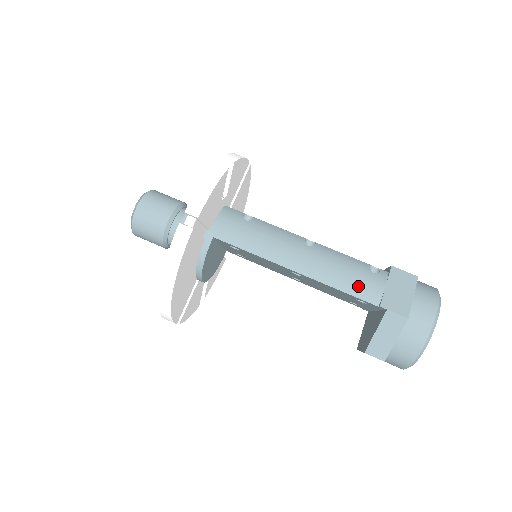
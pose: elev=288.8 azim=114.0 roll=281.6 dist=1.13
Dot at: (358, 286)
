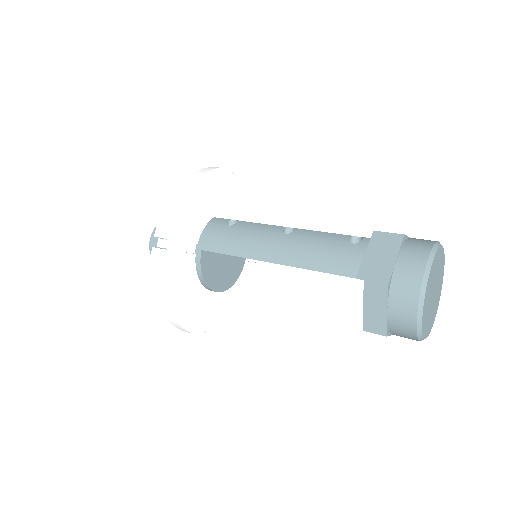
Dot at: (334, 262)
